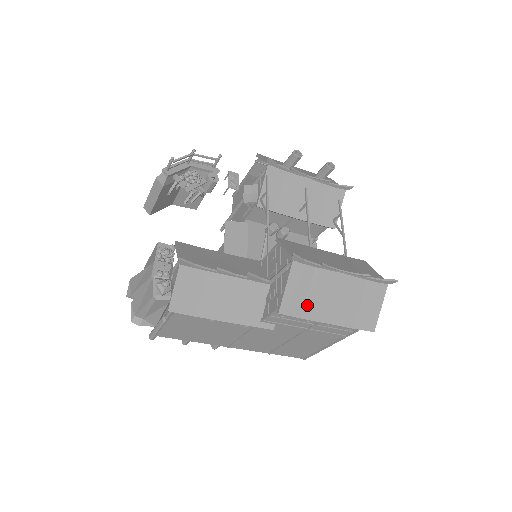
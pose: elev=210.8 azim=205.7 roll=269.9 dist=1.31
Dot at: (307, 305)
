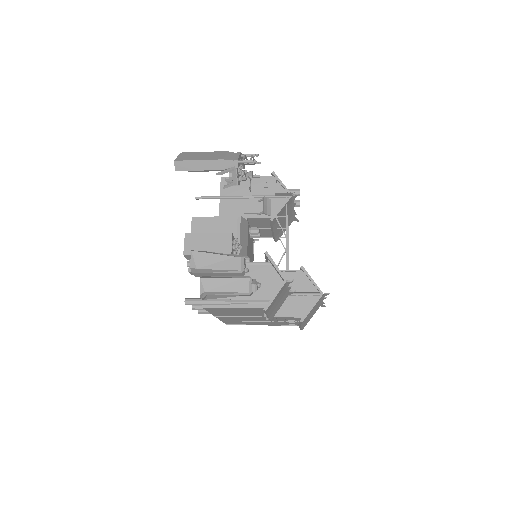
Dot at: occluded
